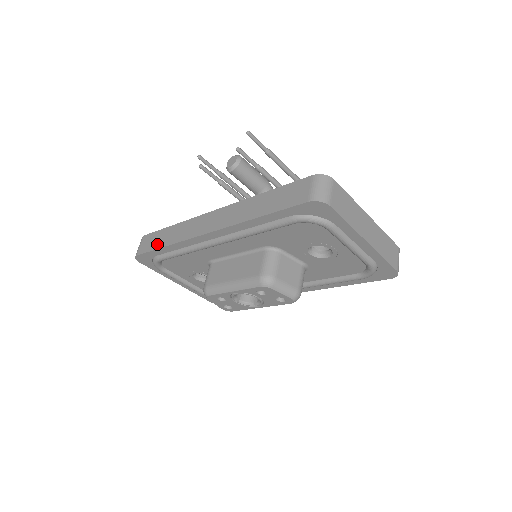
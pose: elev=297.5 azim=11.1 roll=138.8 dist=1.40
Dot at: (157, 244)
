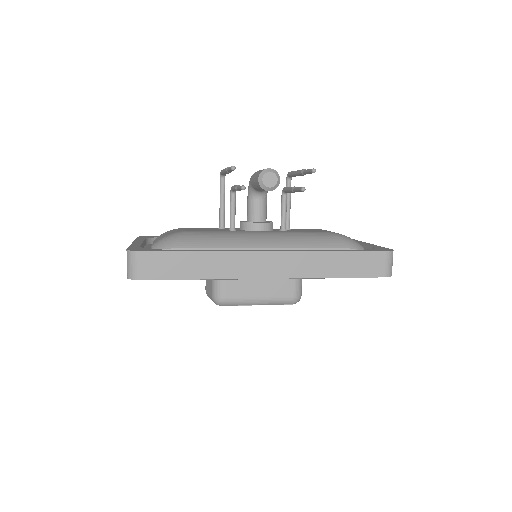
Dot at: (181, 273)
